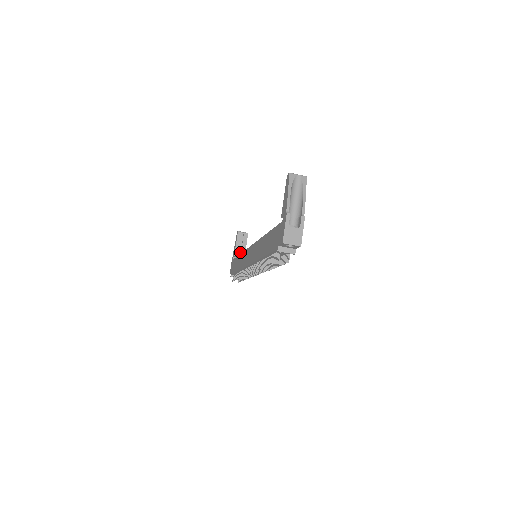
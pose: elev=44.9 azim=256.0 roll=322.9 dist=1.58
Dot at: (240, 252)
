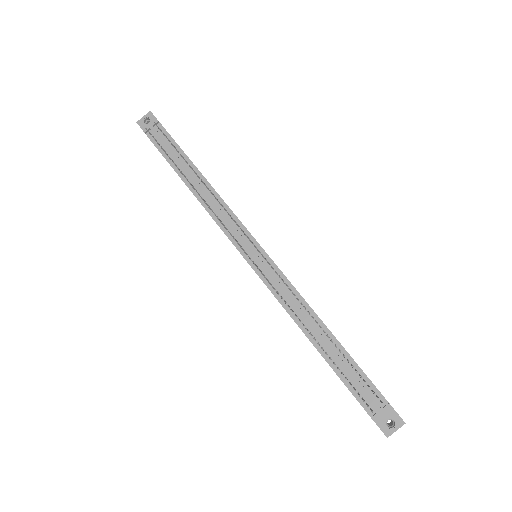
Dot at: occluded
